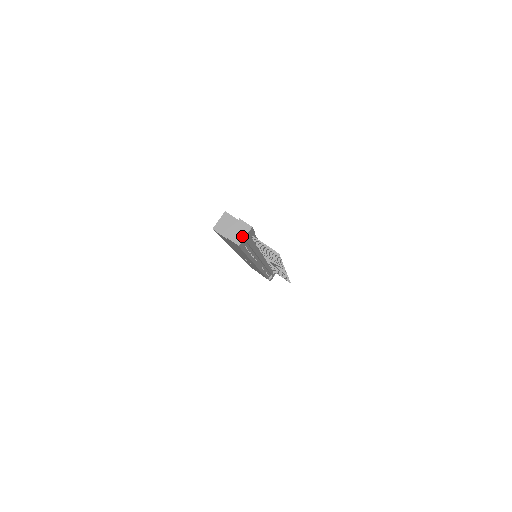
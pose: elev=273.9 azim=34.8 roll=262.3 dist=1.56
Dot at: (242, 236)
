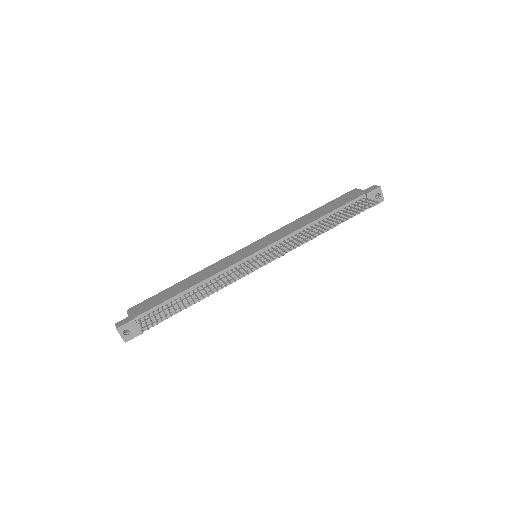
Dot at: (121, 336)
